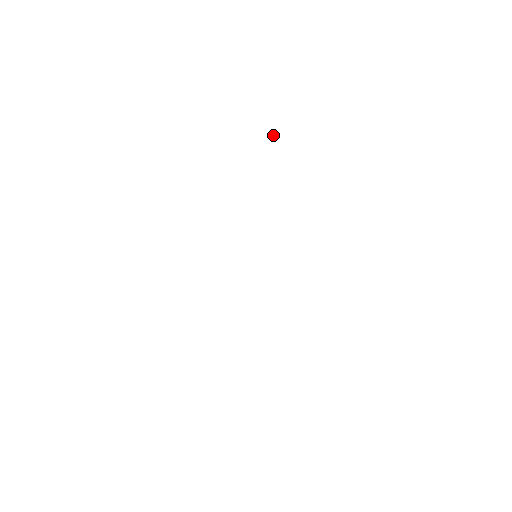
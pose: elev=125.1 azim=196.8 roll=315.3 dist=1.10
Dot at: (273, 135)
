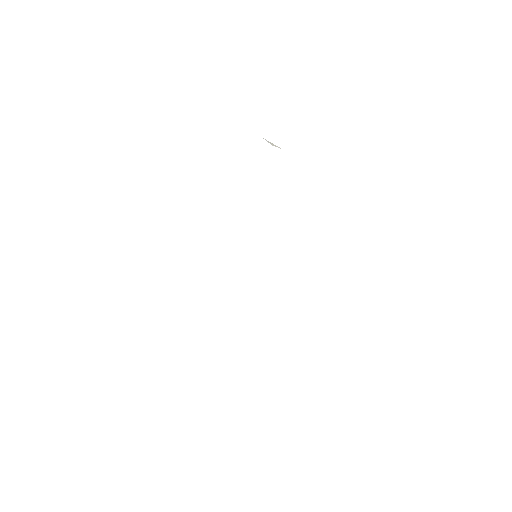
Dot at: (271, 143)
